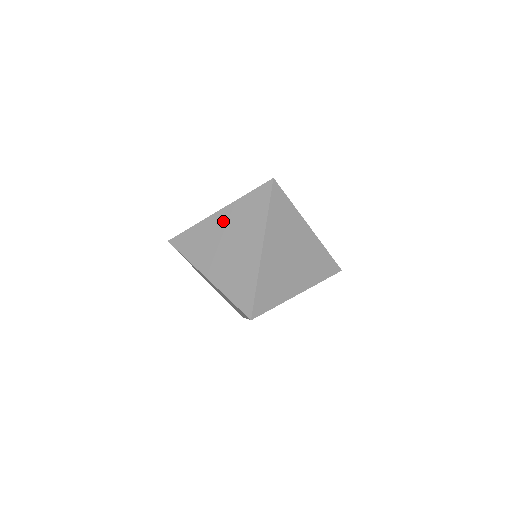
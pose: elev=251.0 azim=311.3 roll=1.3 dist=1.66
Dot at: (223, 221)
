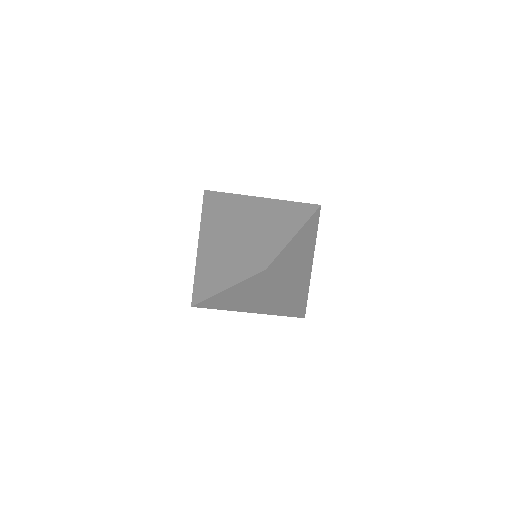
Dot at: (204, 249)
